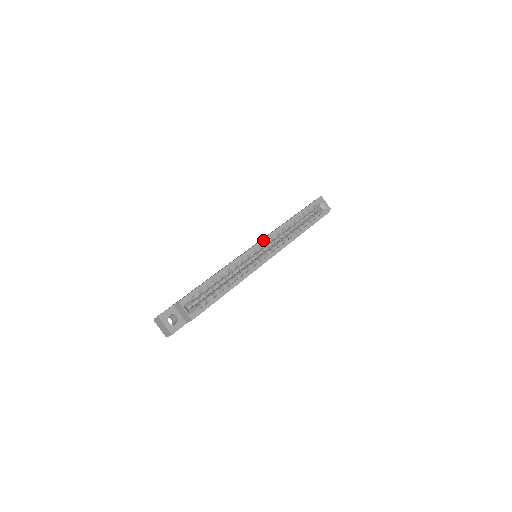
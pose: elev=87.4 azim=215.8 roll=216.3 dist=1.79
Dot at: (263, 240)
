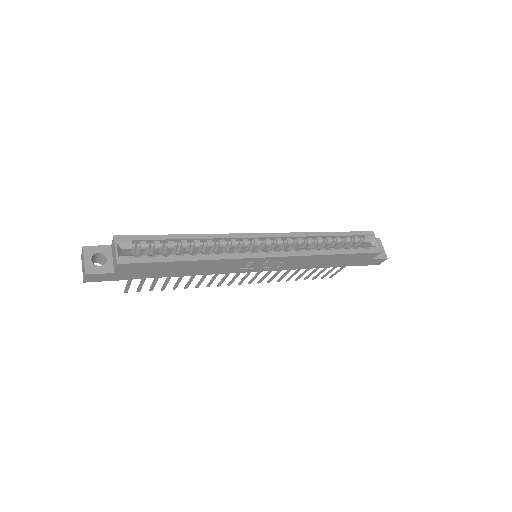
Dot at: (269, 234)
